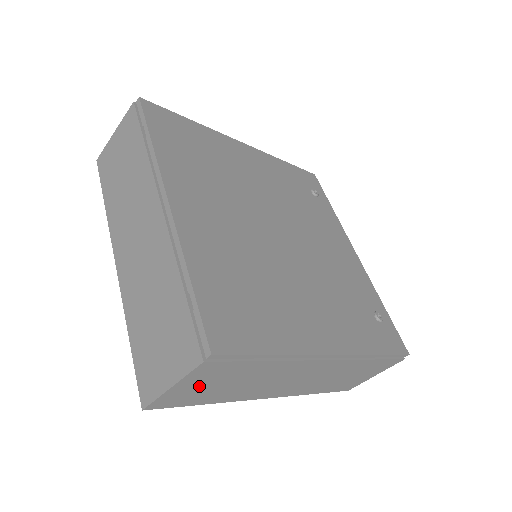
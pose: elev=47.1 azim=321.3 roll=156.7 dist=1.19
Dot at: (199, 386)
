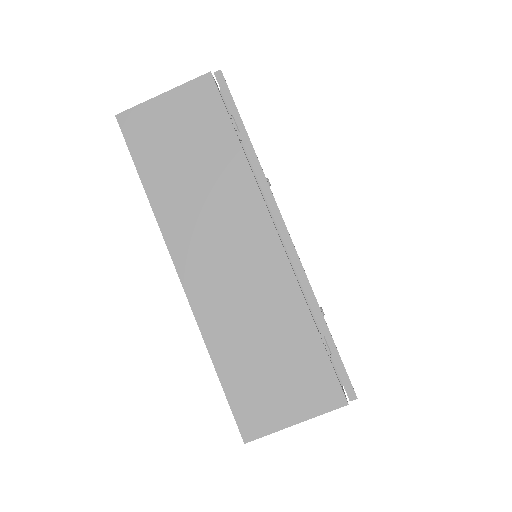
Dot at: occluded
